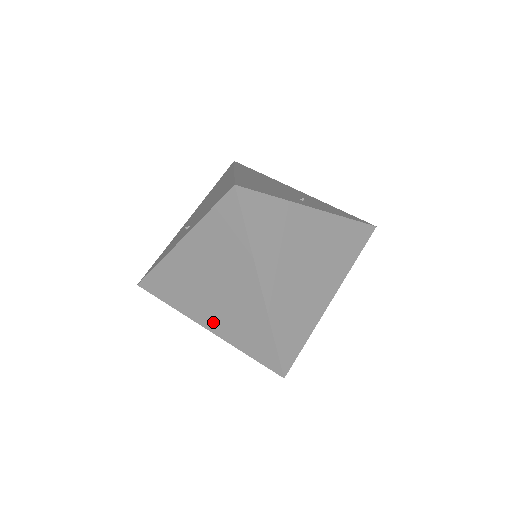
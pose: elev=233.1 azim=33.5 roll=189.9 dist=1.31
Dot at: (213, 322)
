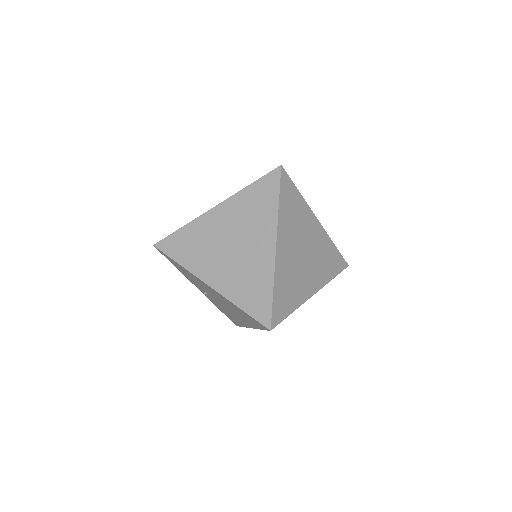
Dot at: (218, 278)
